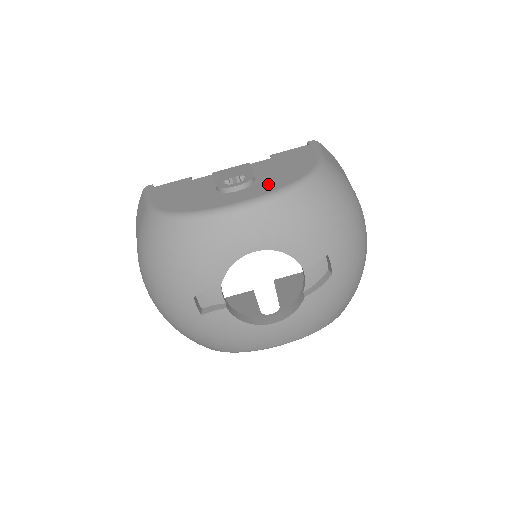
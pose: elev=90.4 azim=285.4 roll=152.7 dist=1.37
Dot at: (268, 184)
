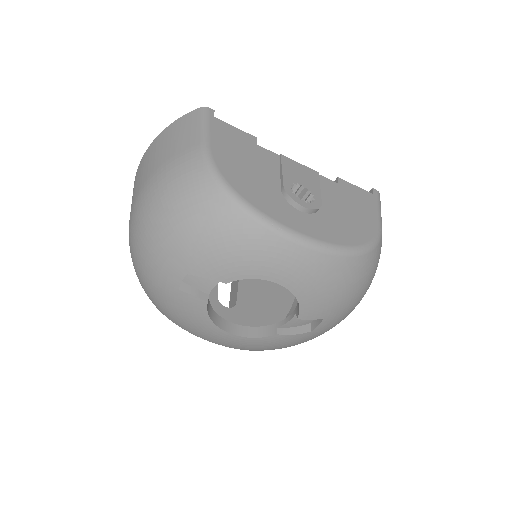
Dot at: (331, 227)
